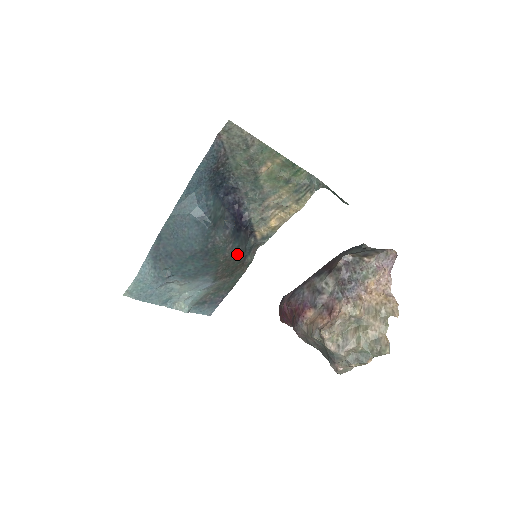
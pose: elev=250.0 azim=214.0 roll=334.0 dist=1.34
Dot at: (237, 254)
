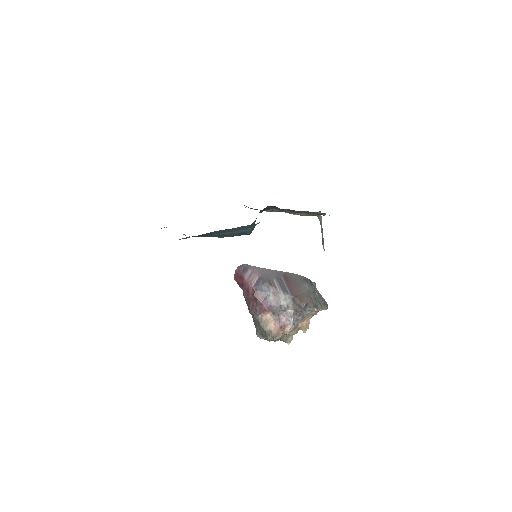
Dot at: occluded
